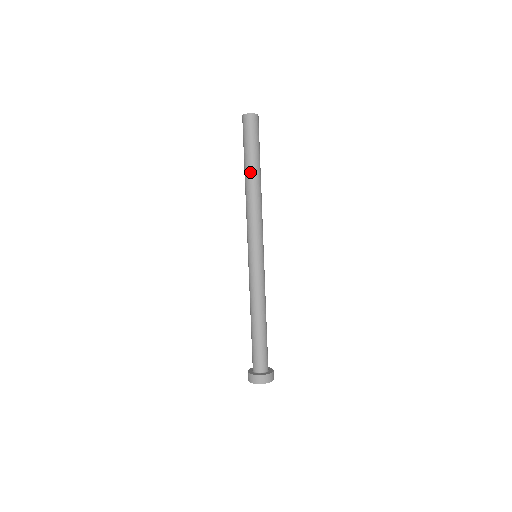
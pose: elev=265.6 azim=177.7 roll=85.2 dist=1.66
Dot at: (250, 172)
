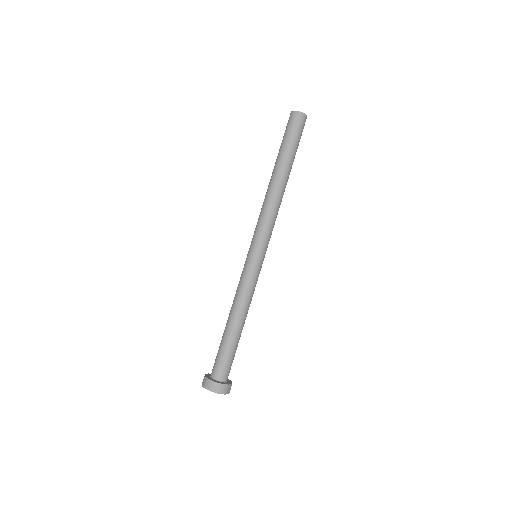
Dot at: (274, 168)
